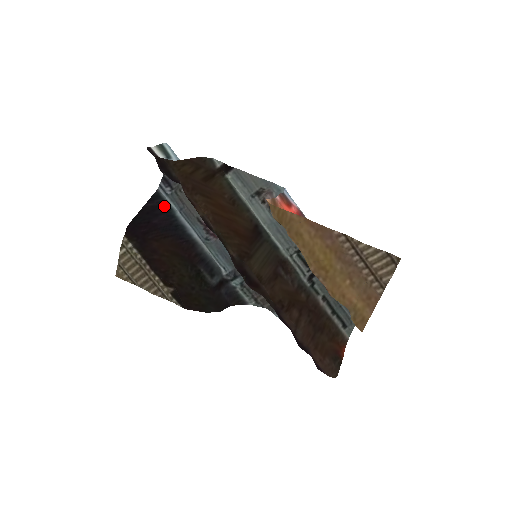
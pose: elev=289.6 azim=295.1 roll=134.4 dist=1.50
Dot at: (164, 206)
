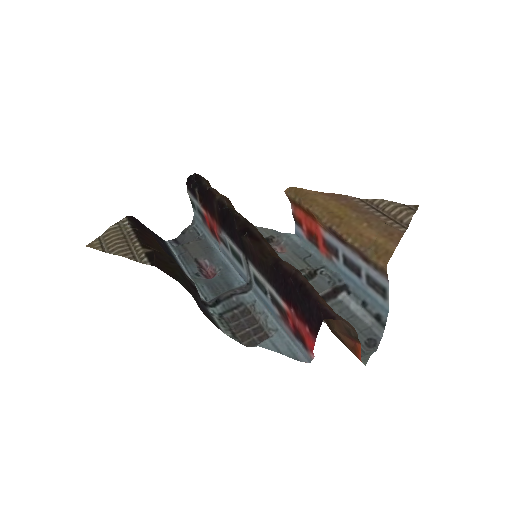
Dot at: (166, 246)
